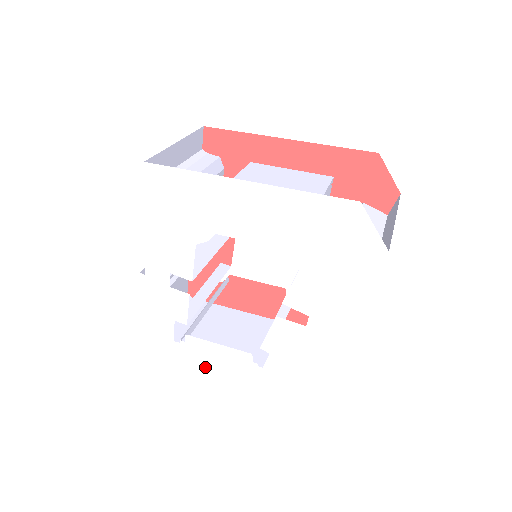
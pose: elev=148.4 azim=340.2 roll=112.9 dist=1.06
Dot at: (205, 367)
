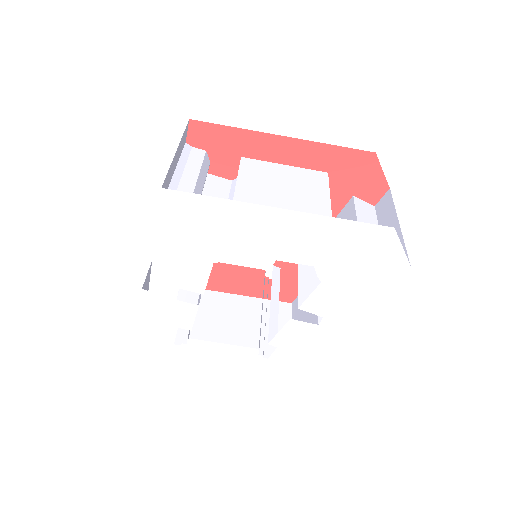
Dot at: (206, 362)
